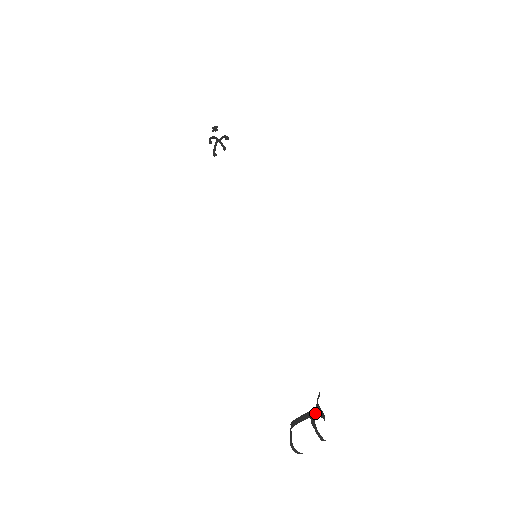
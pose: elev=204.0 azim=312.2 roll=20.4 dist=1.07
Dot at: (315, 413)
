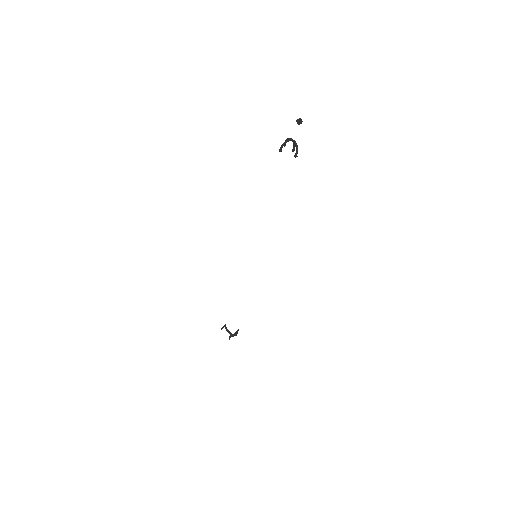
Dot at: (233, 335)
